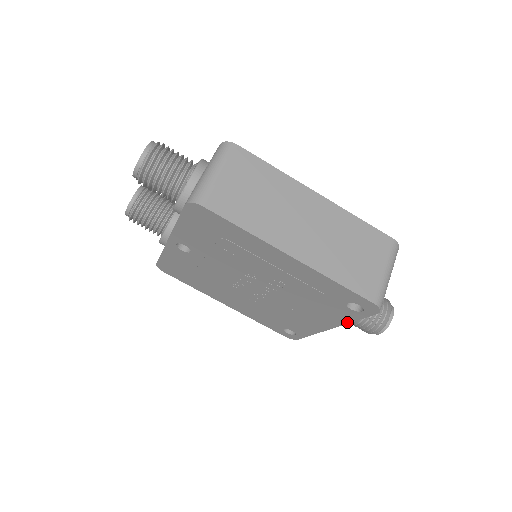
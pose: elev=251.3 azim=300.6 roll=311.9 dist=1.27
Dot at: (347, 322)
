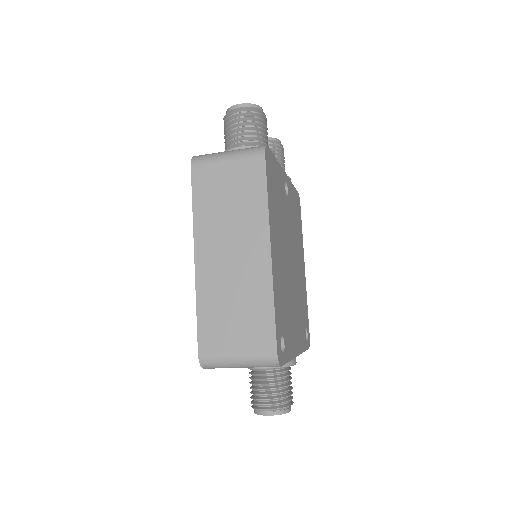
Dot at: occluded
